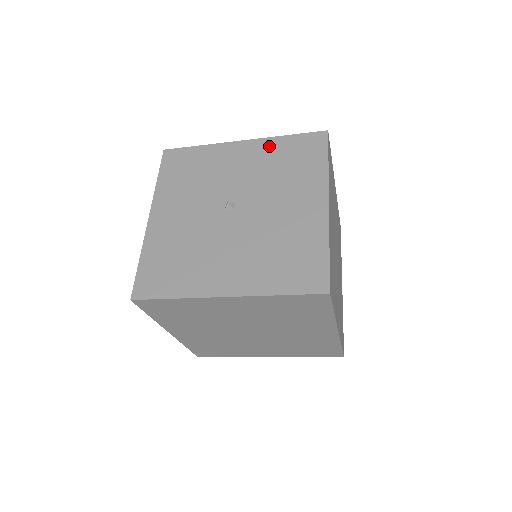
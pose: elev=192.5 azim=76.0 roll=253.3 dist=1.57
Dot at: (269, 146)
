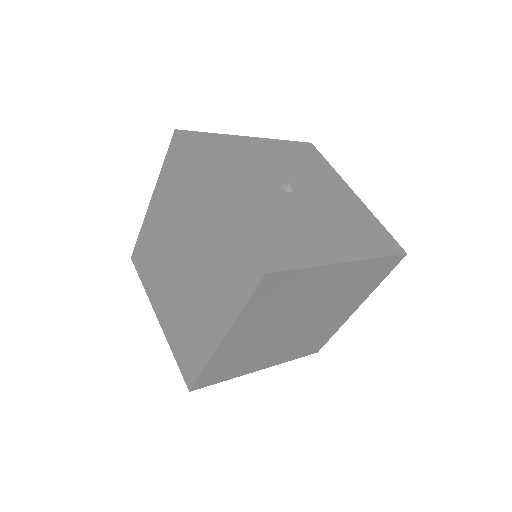
Dot at: (278, 146)
